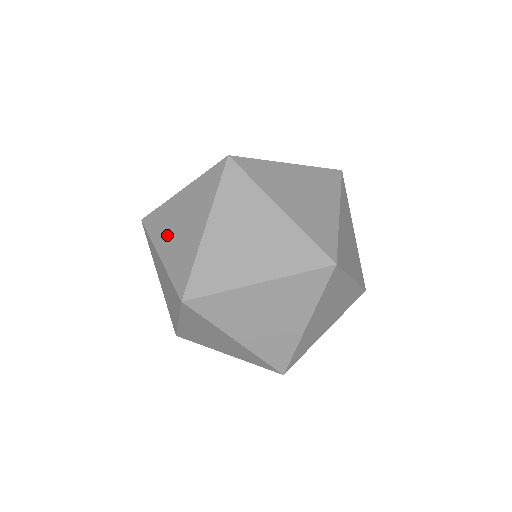
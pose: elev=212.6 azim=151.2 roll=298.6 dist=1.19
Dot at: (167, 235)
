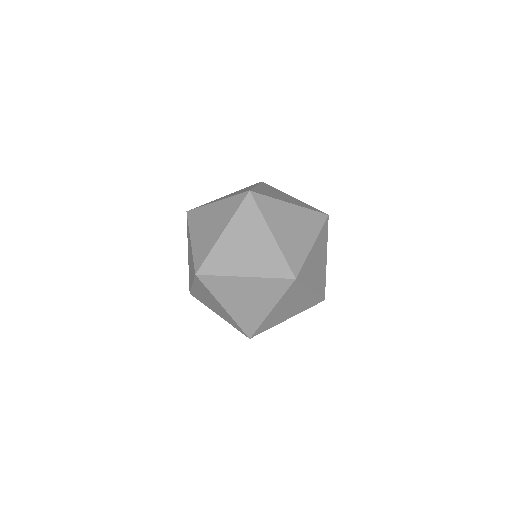
Dot at: (199, 228)
